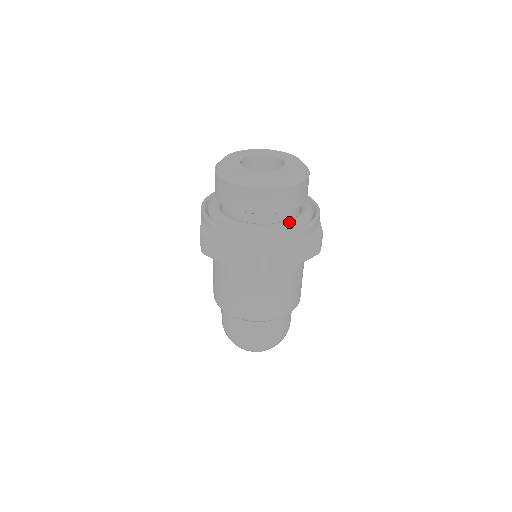
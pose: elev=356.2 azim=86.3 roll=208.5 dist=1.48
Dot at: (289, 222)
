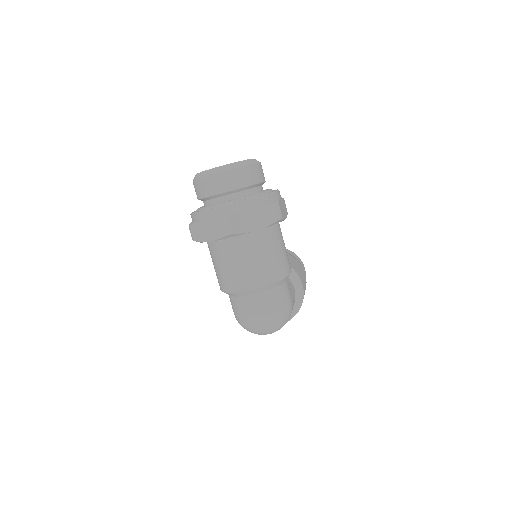
Dot at: (245, 196)
